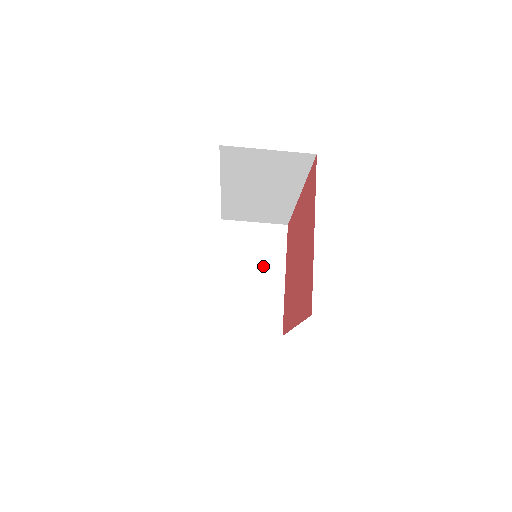
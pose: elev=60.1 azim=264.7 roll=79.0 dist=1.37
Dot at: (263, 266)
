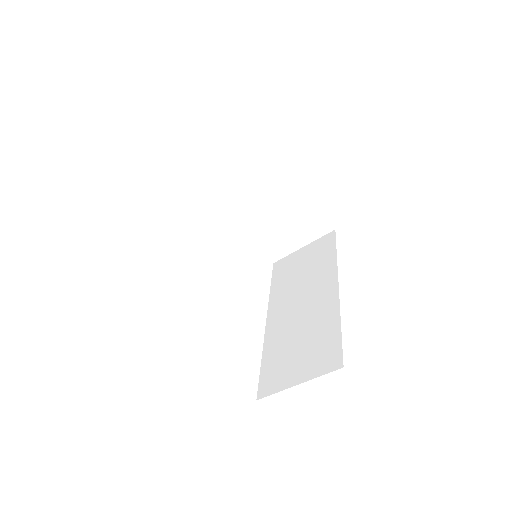
Dot at: (268, 187)
